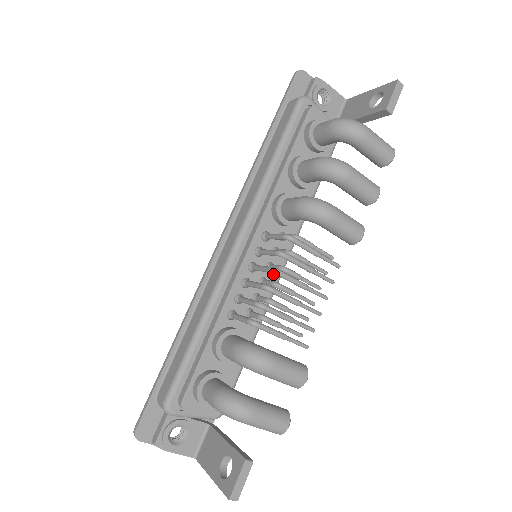
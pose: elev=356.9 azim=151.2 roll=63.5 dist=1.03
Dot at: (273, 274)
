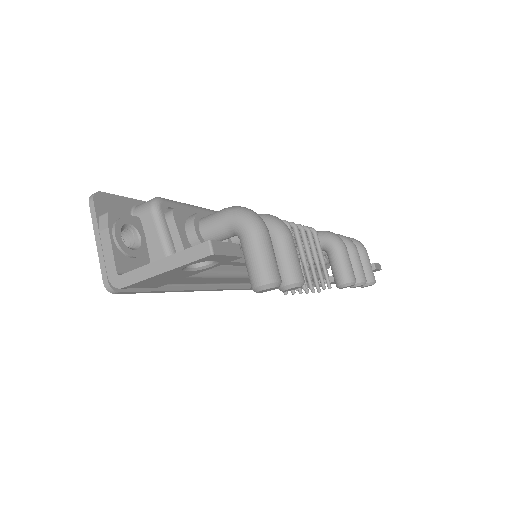
Dot at: occluded
